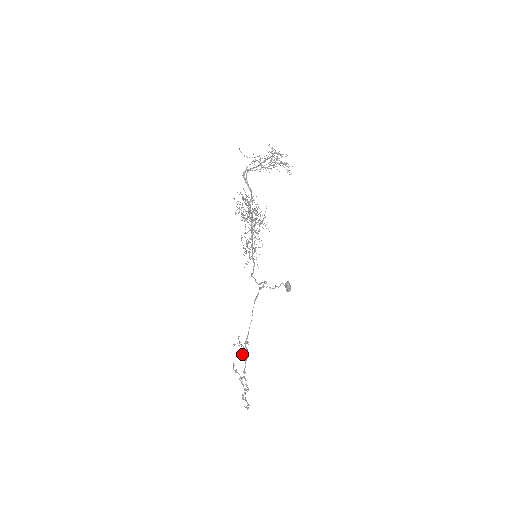
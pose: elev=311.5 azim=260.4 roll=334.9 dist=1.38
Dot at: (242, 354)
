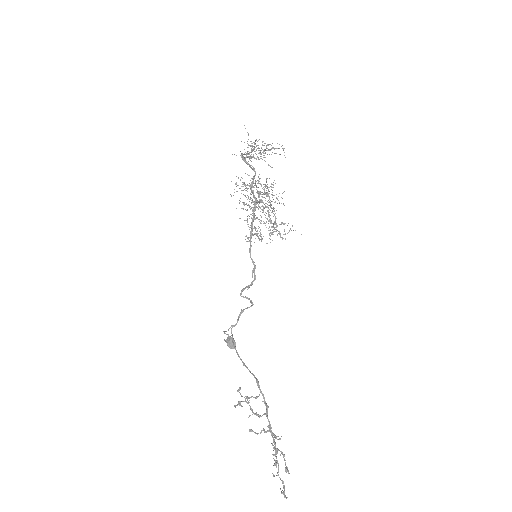
Dot at: (253, 412)
